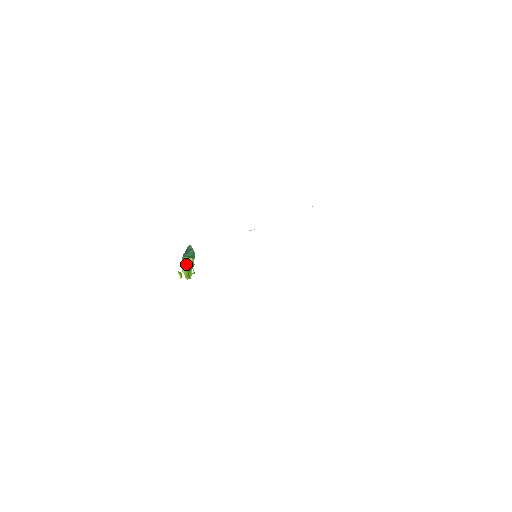
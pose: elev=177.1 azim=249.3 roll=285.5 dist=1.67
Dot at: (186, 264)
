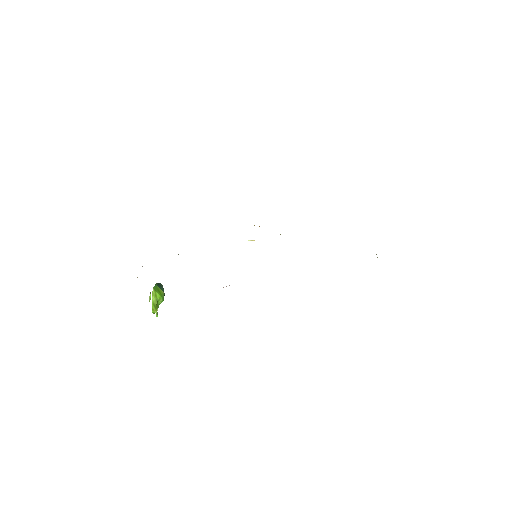
Dot at: (158, 291)
